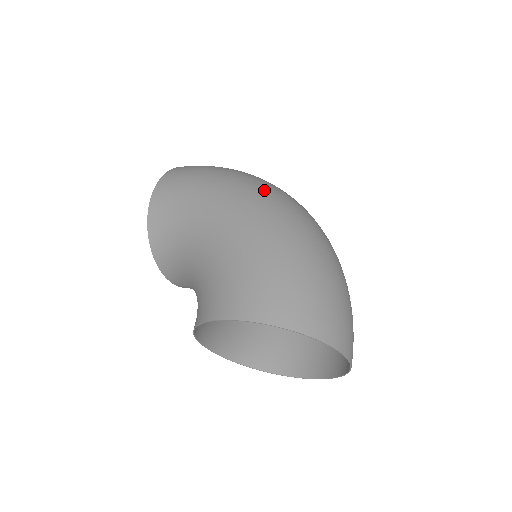
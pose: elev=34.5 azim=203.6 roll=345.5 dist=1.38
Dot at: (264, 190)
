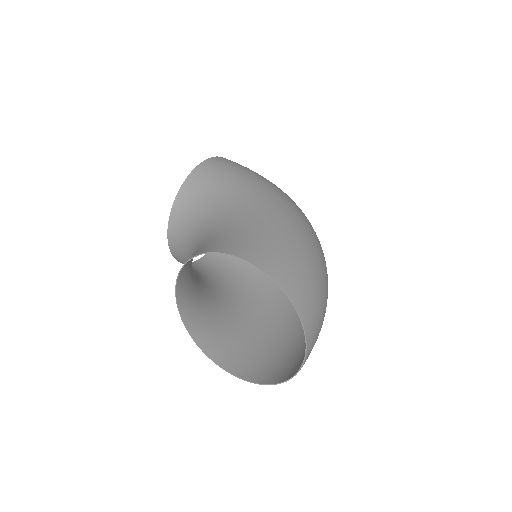
Dot at: (298, 207)
